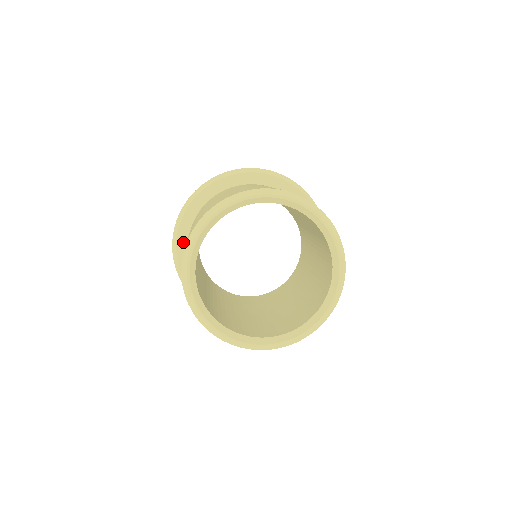
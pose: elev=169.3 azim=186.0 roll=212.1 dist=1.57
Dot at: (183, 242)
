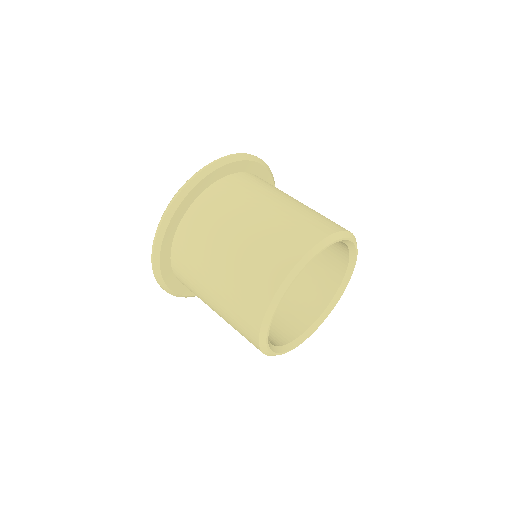
Dot at: (166, 256)
